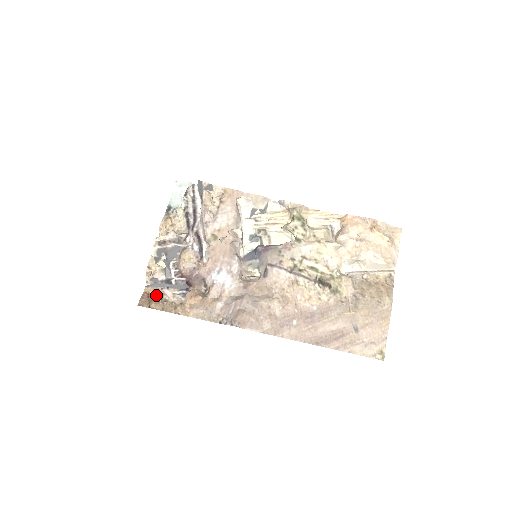
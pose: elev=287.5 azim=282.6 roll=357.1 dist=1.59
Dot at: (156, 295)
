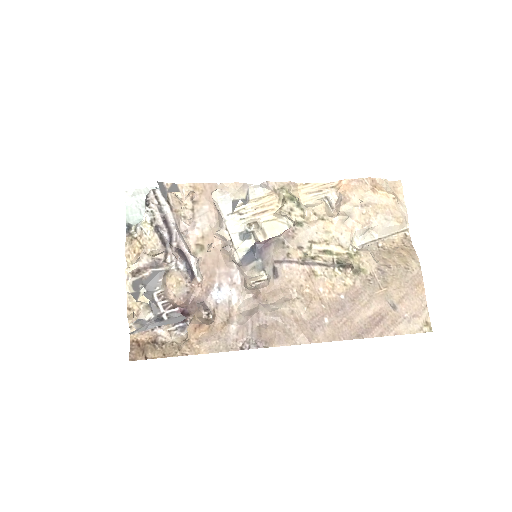
Dot at: (148, 340)
